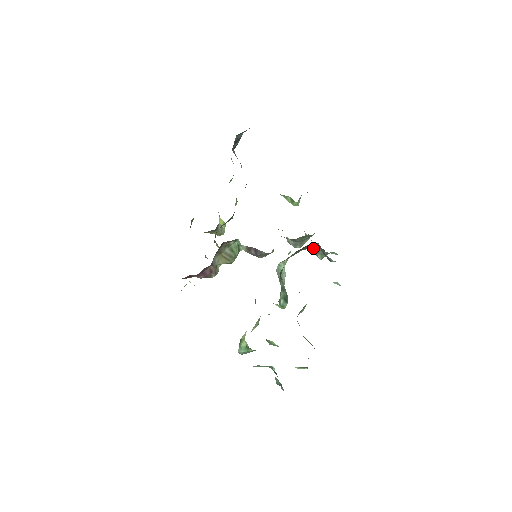
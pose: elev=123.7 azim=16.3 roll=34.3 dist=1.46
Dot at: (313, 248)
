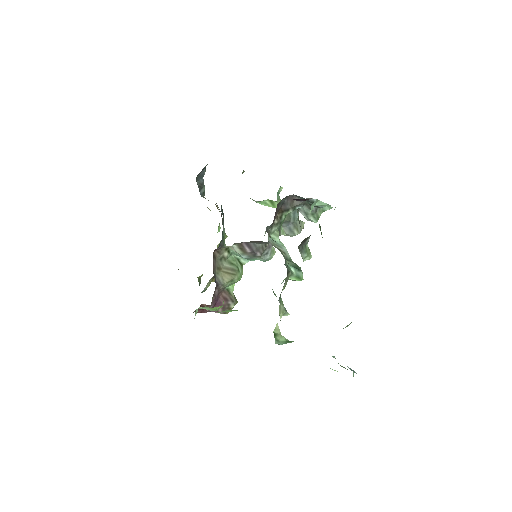
Dot at: (294, 205)
